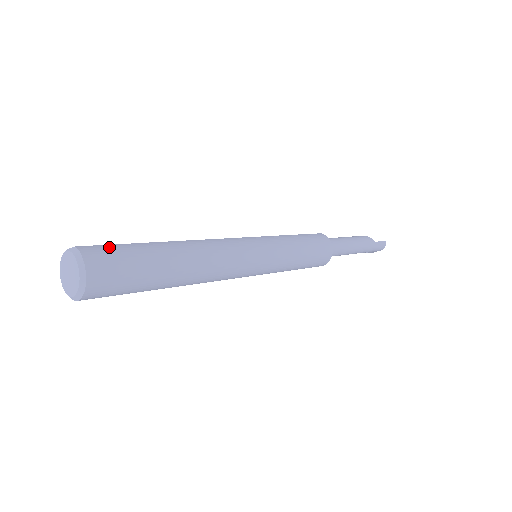
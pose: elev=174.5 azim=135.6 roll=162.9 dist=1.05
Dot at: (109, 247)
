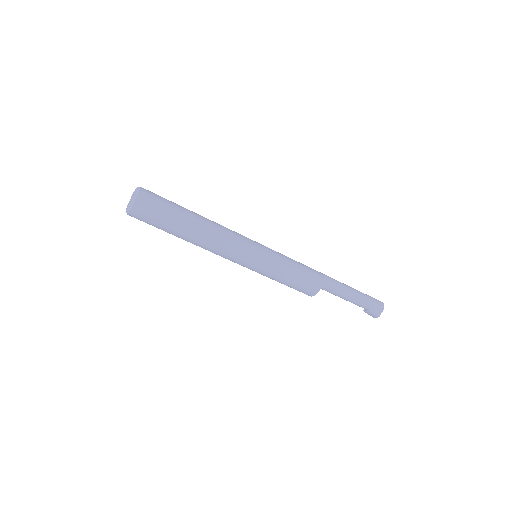
Dot at: occluded
